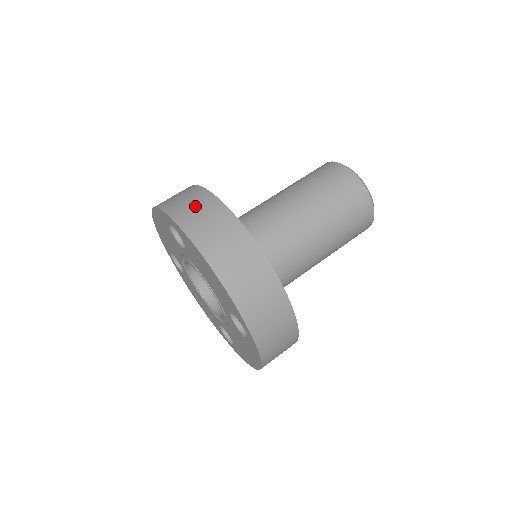
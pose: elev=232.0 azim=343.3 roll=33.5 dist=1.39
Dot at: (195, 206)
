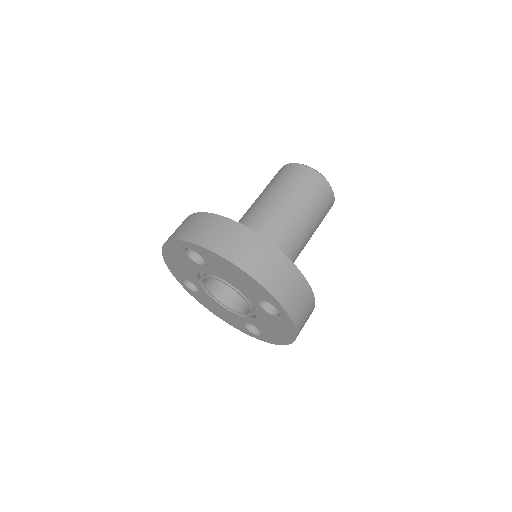
Dot at: (204, 227)
